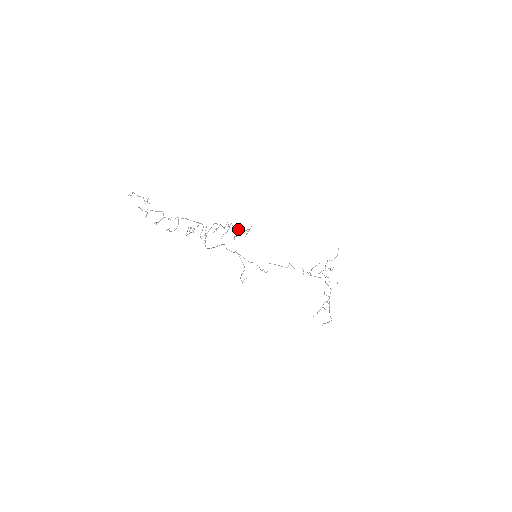
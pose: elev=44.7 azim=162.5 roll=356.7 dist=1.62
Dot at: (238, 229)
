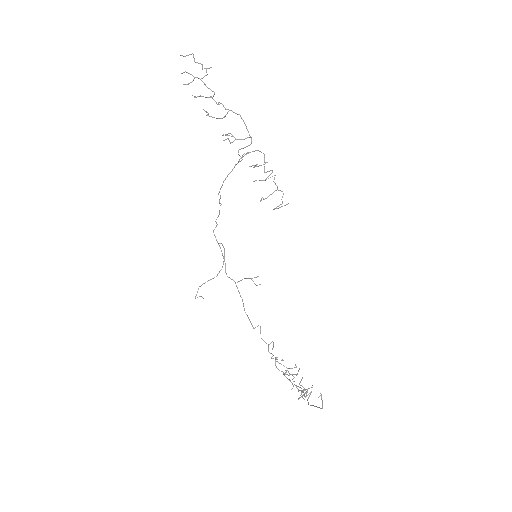
Dot at: occluded
